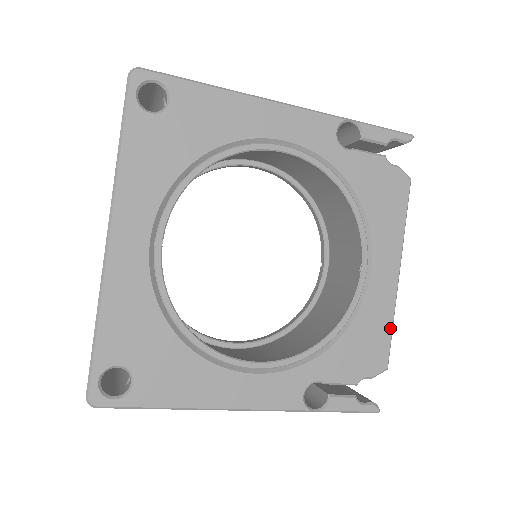
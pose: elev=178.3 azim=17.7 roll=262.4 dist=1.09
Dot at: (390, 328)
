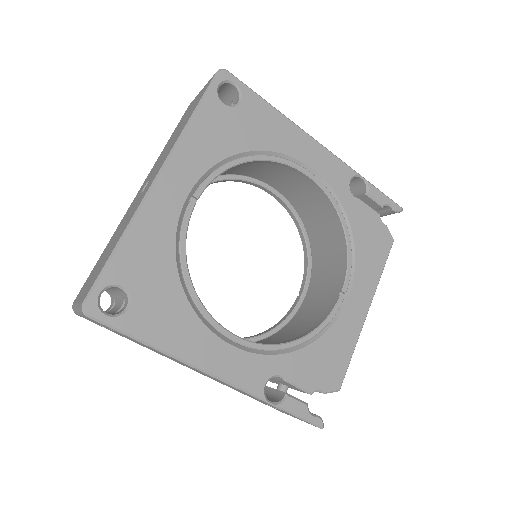
Dot at: (351, 354)
